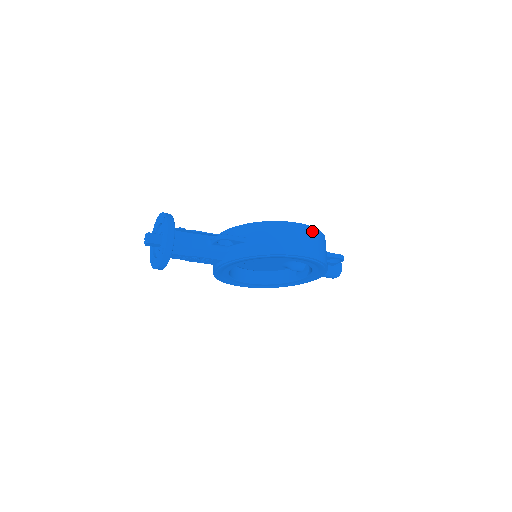
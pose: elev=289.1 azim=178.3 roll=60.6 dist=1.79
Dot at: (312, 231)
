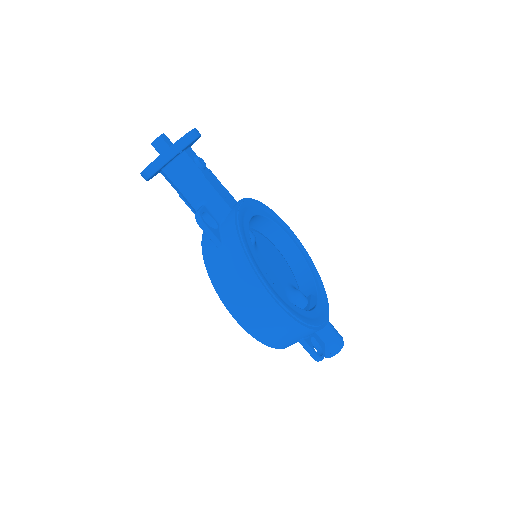
Dot at: (282, 317)
